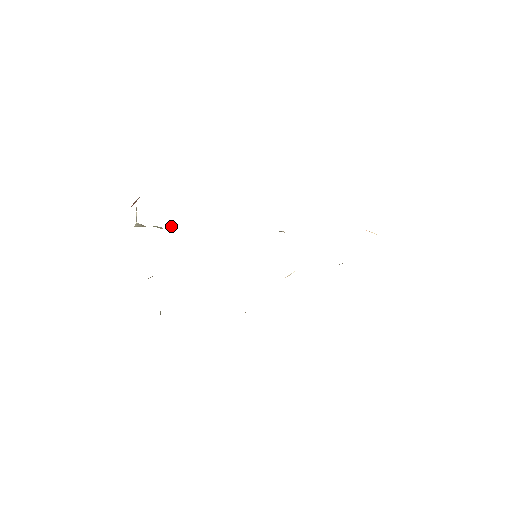
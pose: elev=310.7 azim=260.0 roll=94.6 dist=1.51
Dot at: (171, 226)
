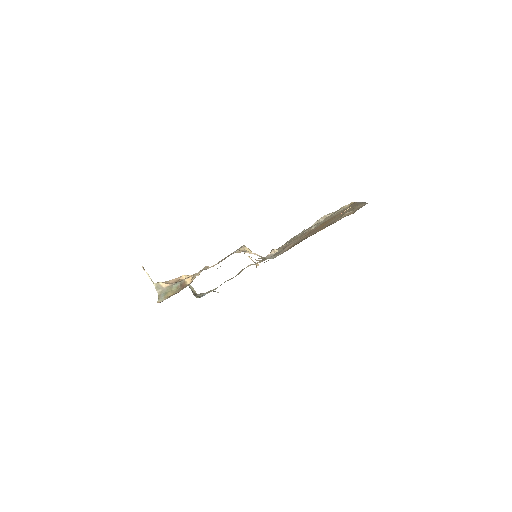
Dot at: (185, 281)
